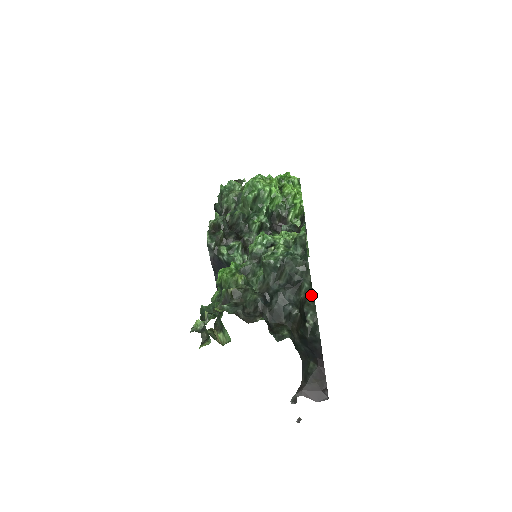
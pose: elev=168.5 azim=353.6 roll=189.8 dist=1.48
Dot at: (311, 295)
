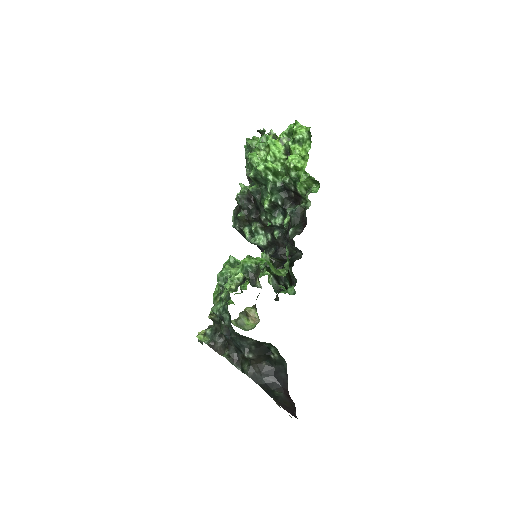
Dot at: (259, 341)
